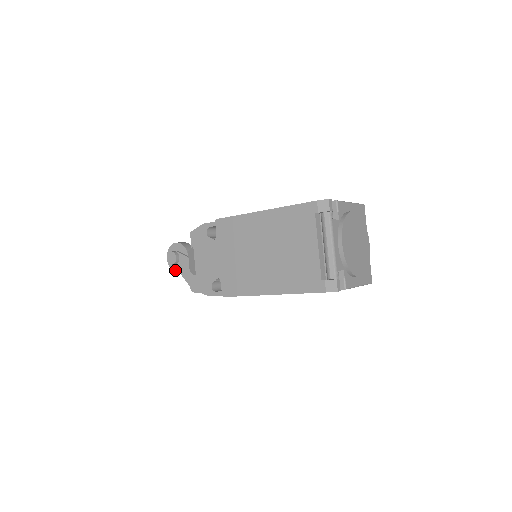
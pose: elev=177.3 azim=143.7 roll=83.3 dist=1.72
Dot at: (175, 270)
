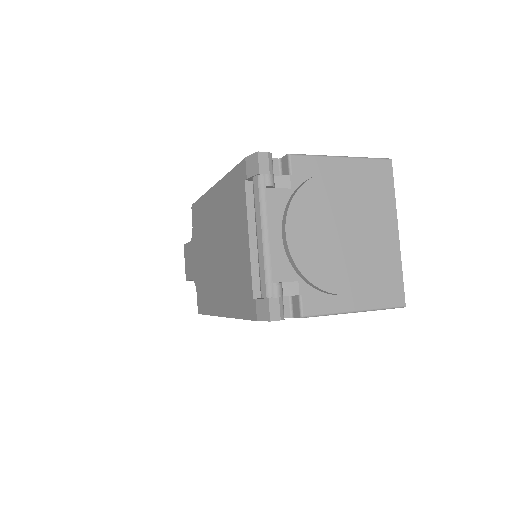
Dot at: occluded
